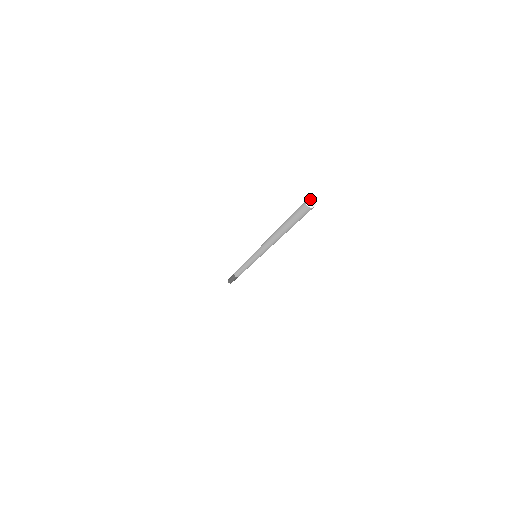
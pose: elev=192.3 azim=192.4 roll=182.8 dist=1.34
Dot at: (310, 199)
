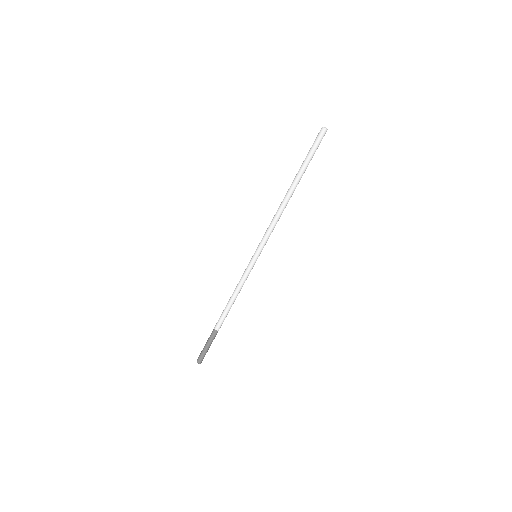
Dot at: (325, 127)
